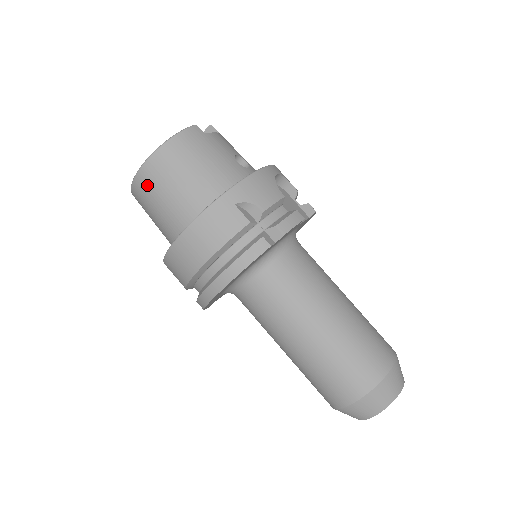
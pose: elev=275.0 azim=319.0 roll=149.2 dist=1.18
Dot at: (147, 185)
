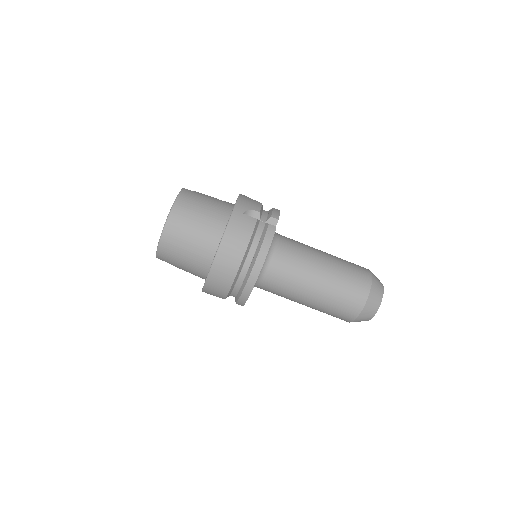
Dot at: (175, 233)
